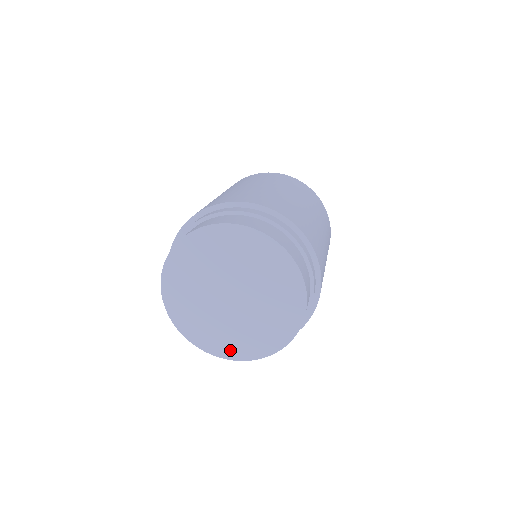
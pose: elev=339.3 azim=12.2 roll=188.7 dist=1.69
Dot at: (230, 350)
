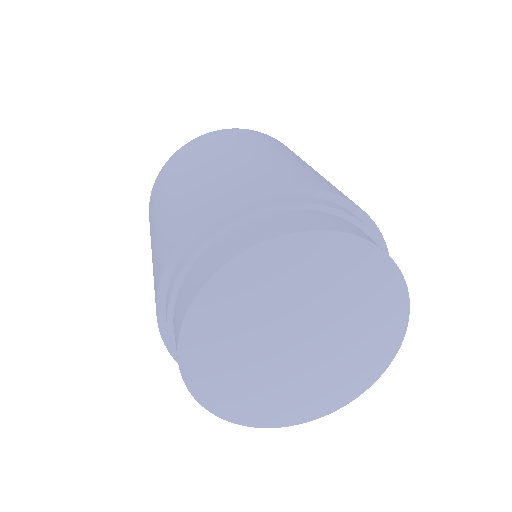
Dot at: (347, 390)
